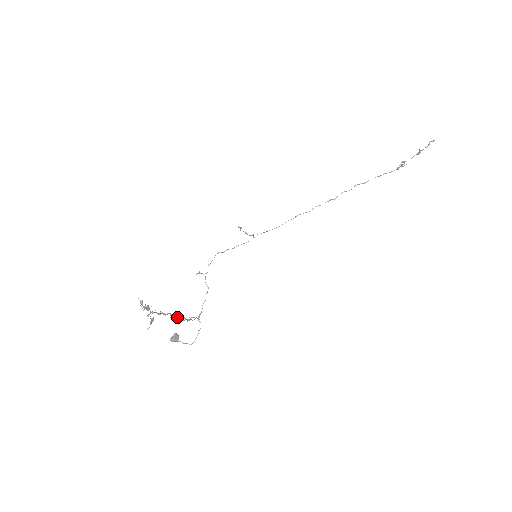
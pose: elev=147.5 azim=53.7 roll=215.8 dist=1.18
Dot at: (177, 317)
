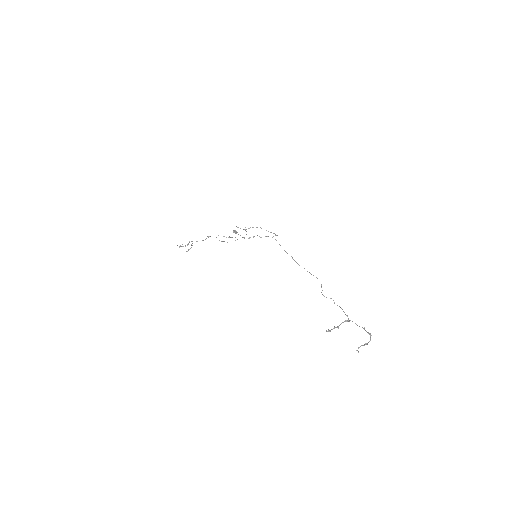
Dot at: occluded
